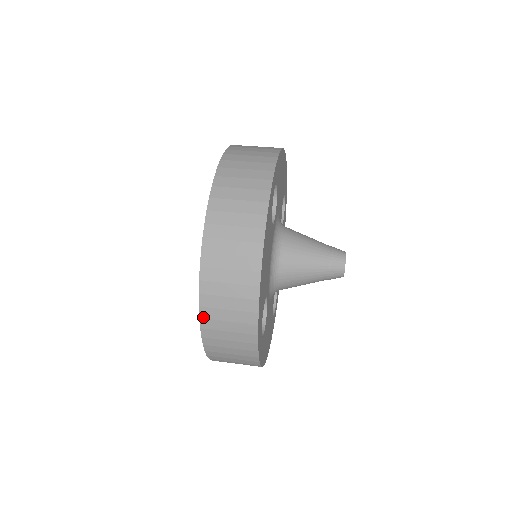
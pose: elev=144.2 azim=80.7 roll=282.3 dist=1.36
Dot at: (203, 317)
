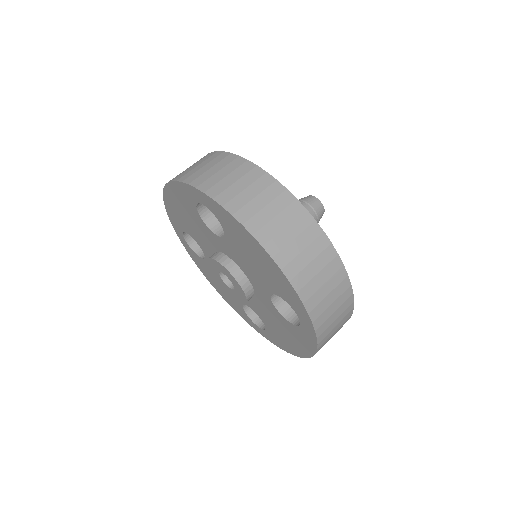
Dot at: (305, 300)
